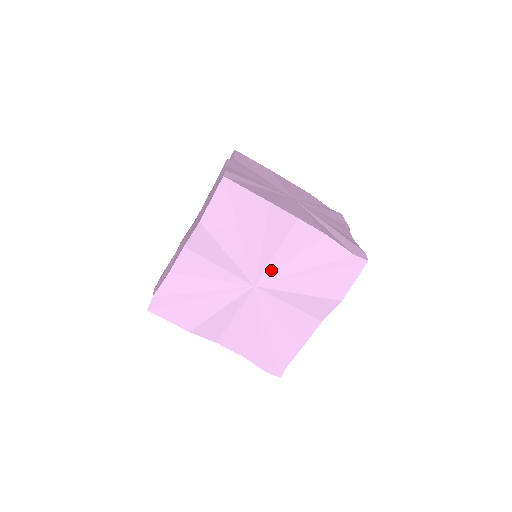
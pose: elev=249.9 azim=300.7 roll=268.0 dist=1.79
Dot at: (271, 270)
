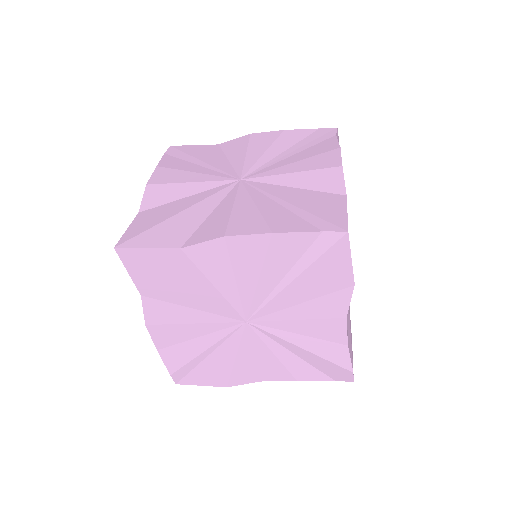
Dot at: occluded
